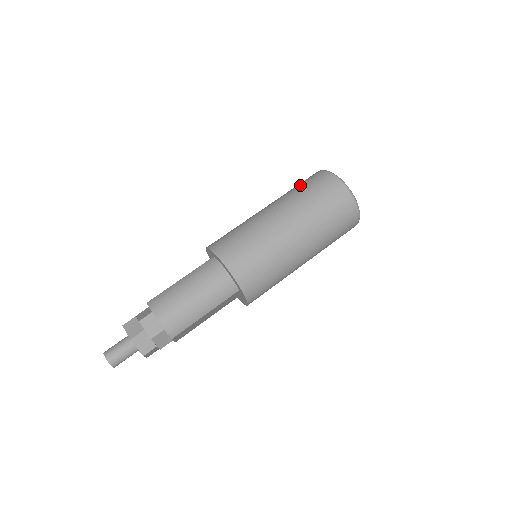
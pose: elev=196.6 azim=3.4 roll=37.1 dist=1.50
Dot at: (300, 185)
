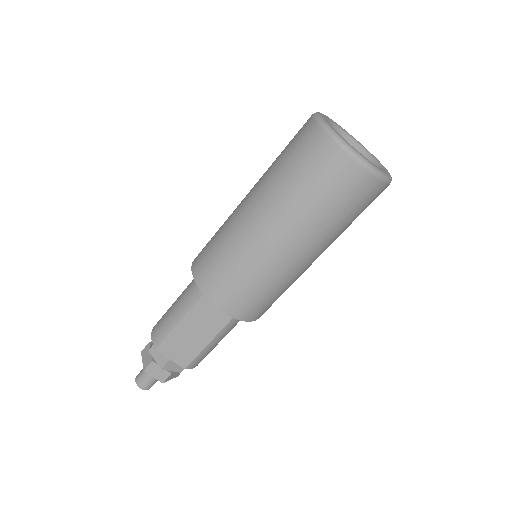
Dot at: occluded
